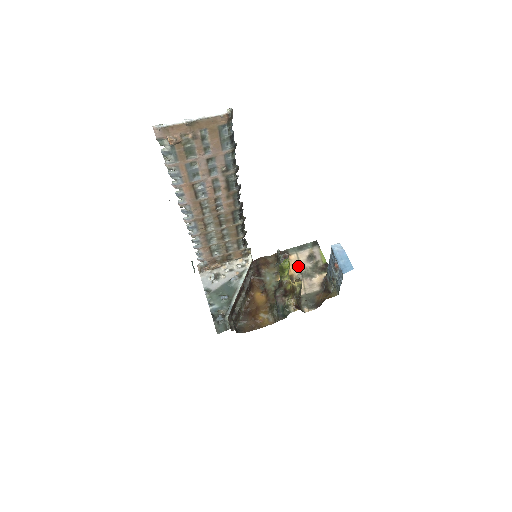
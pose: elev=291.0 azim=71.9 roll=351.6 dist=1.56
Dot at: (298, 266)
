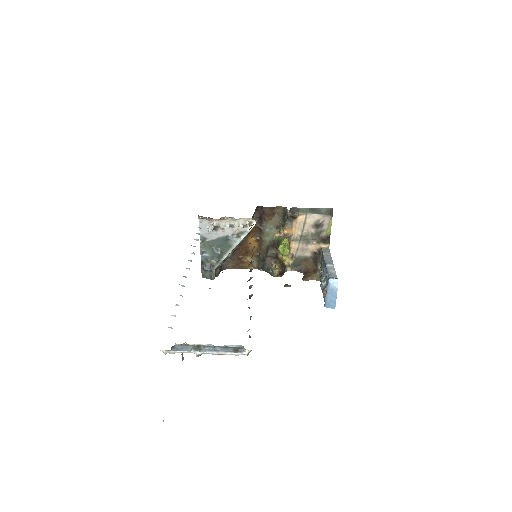
Dot at: (301, 229)
